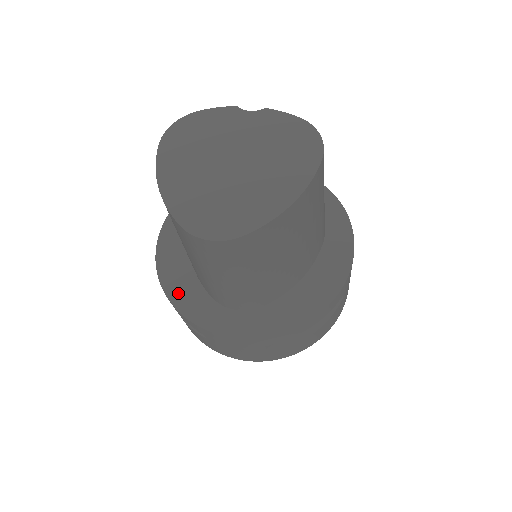
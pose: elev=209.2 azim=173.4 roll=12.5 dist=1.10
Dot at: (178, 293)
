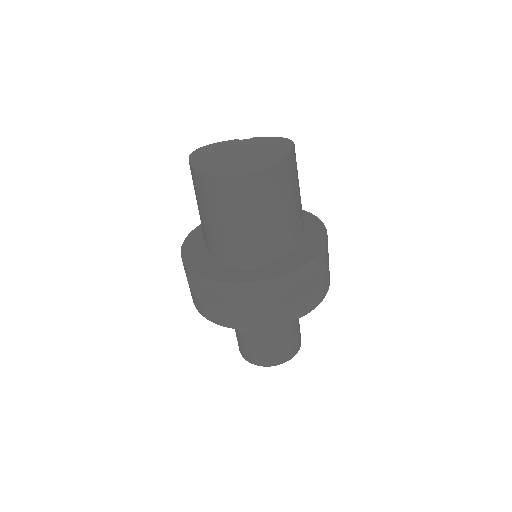
Dot at: (202, 269)
